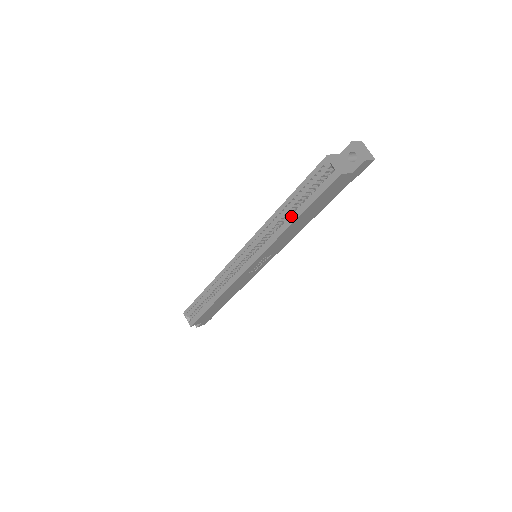
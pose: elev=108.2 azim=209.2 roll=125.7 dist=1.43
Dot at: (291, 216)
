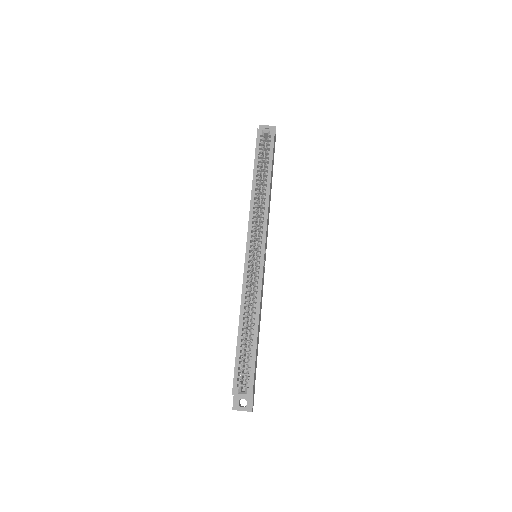
Dot at: (265, 183)
